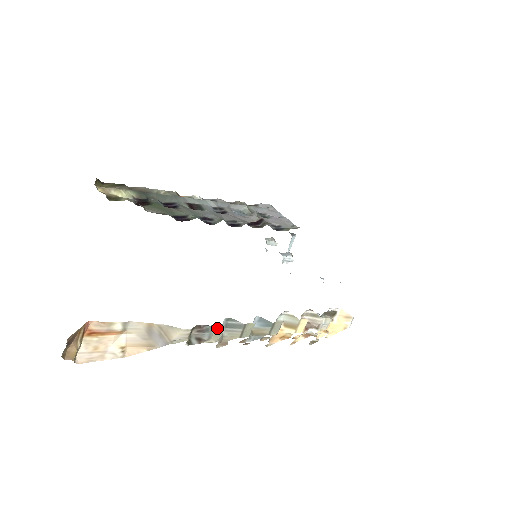
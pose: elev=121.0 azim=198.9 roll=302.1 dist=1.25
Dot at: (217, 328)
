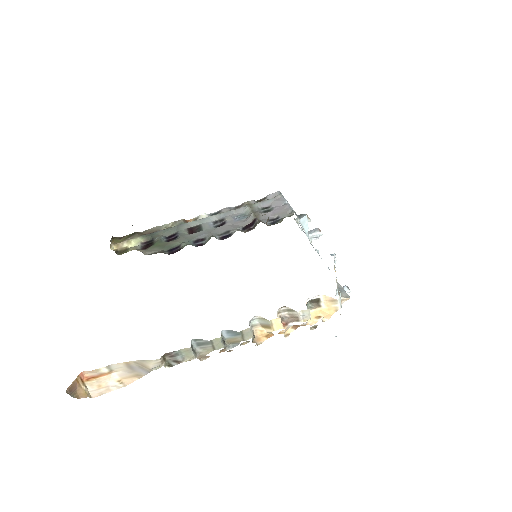
Dot at: (185, 350)
